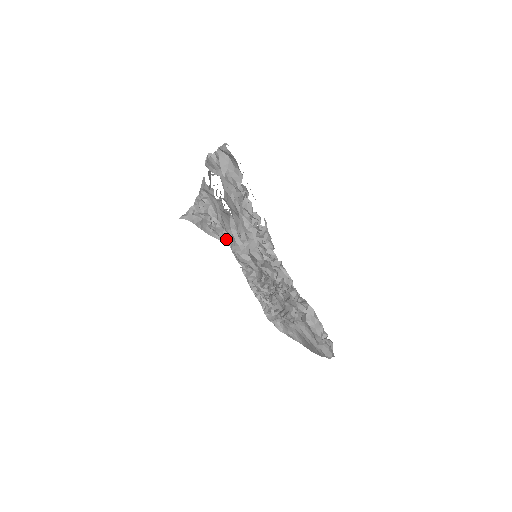
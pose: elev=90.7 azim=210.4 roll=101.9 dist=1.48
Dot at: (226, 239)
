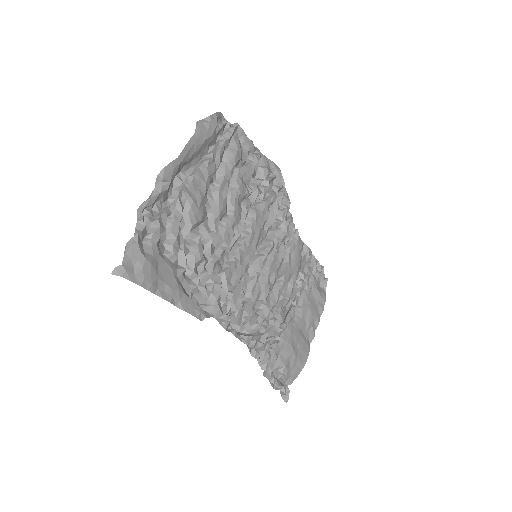
Dot at: occluded
